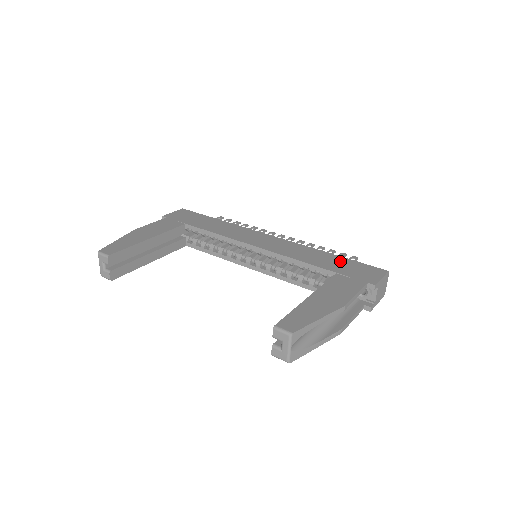
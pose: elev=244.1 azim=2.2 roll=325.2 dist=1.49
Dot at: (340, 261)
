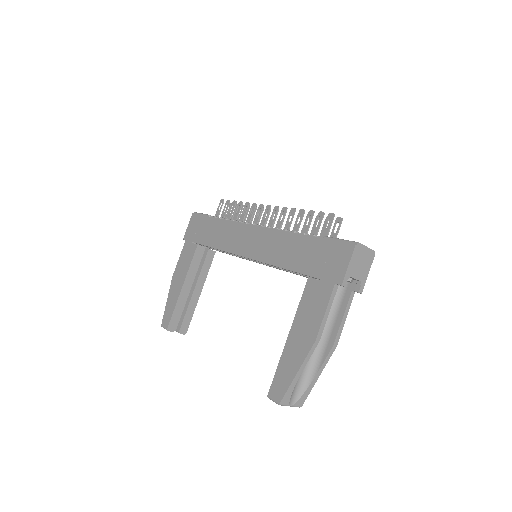
Dot at: (311, 248)
